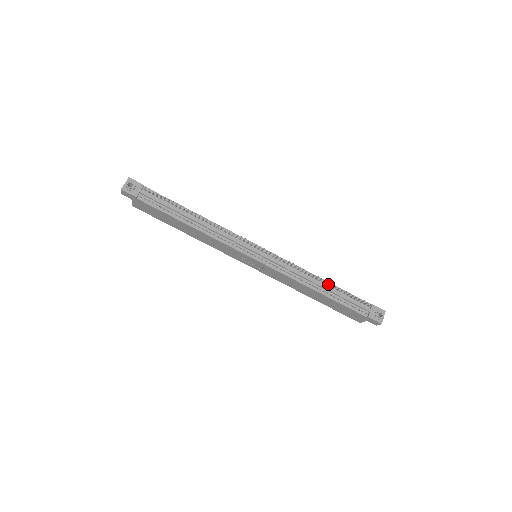
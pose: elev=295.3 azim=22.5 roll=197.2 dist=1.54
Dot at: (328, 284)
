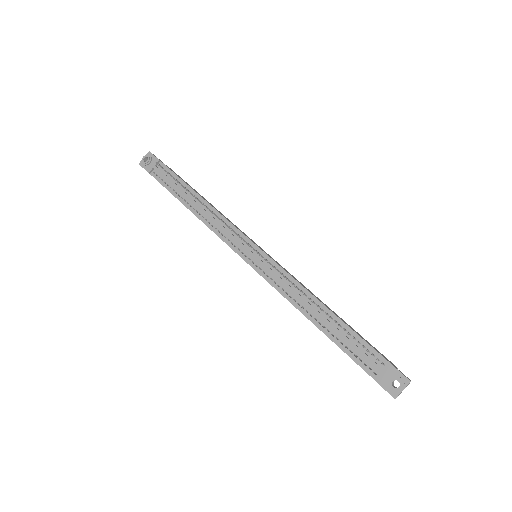
Dot at: (330, 314)
